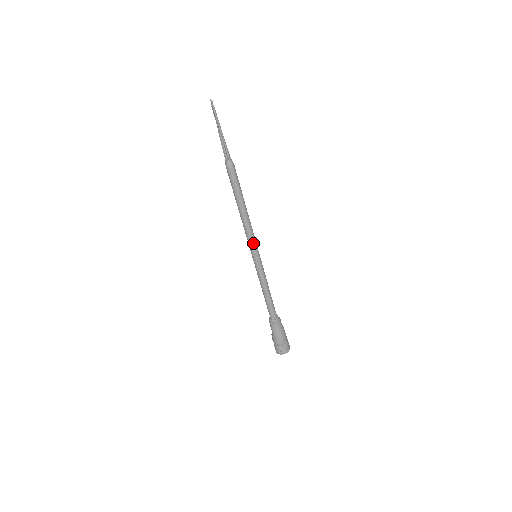
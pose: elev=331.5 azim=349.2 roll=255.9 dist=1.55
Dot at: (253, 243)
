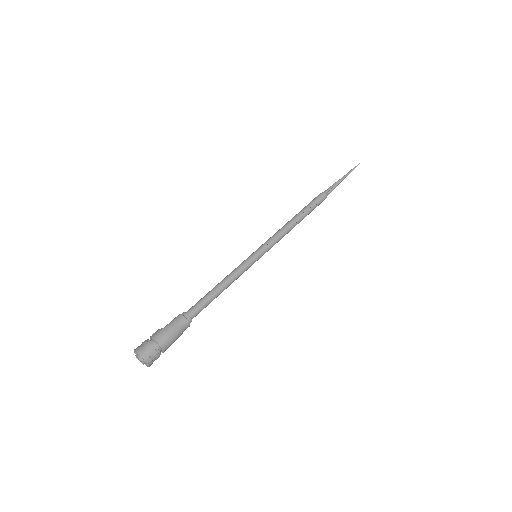
Dot at: (270, 244)
